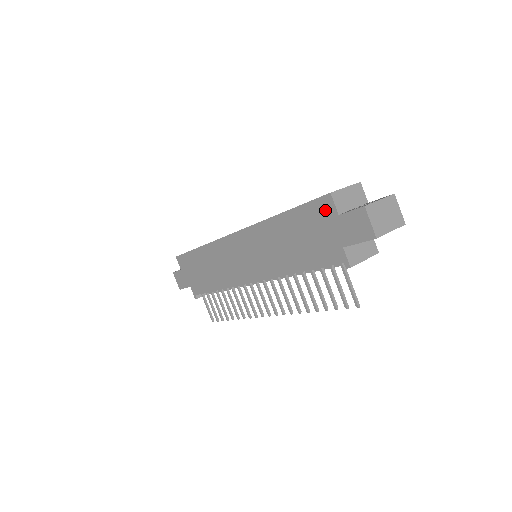
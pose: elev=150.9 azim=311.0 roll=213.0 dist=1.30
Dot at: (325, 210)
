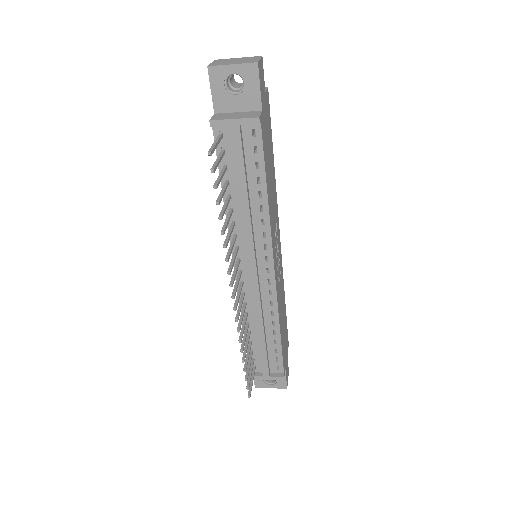
Dot at: occluded
